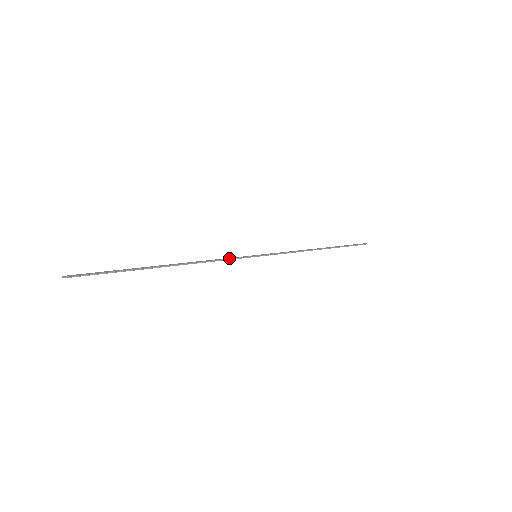
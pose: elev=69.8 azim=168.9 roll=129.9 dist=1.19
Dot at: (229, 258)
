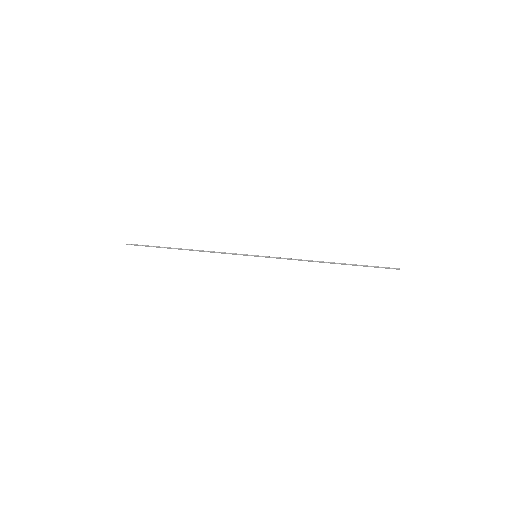
Dot at: (231, 253)
